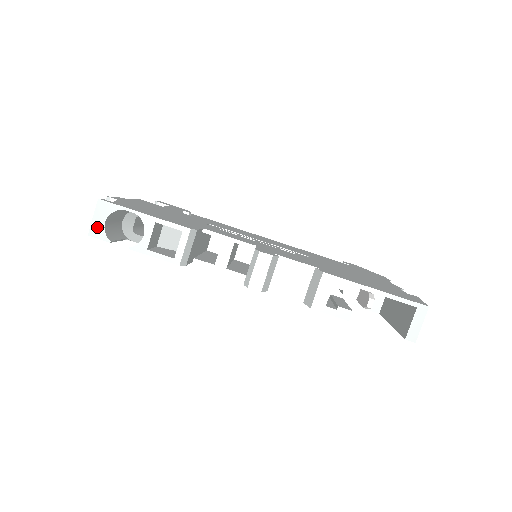
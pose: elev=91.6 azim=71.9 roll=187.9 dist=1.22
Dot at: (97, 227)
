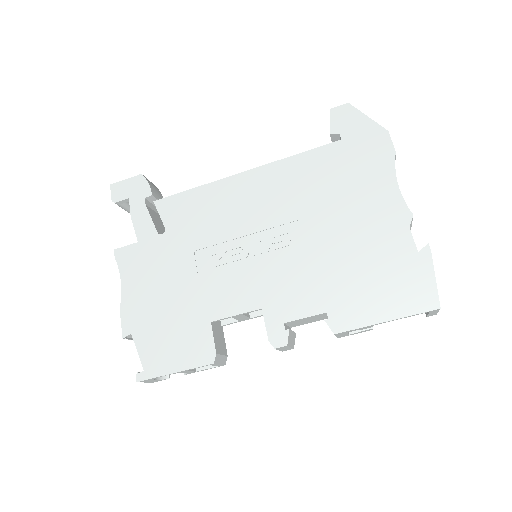
Dot at: (153, 381)
